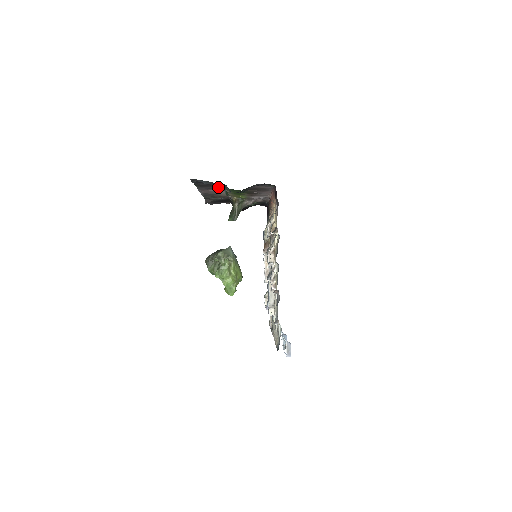
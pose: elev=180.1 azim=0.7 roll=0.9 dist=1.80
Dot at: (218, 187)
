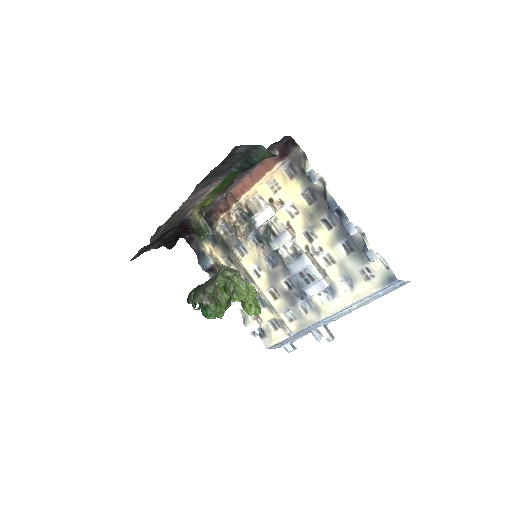
Dot at: (217, 178)
